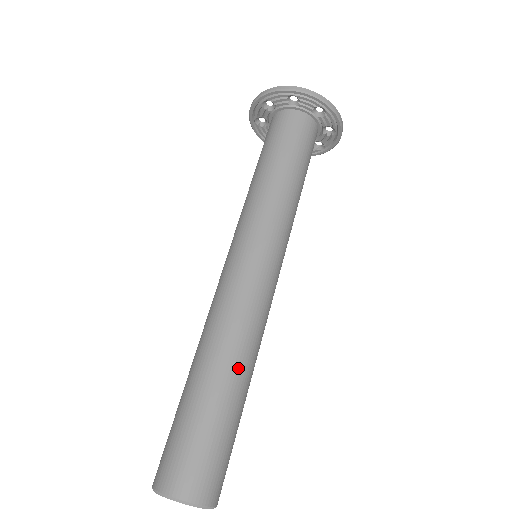
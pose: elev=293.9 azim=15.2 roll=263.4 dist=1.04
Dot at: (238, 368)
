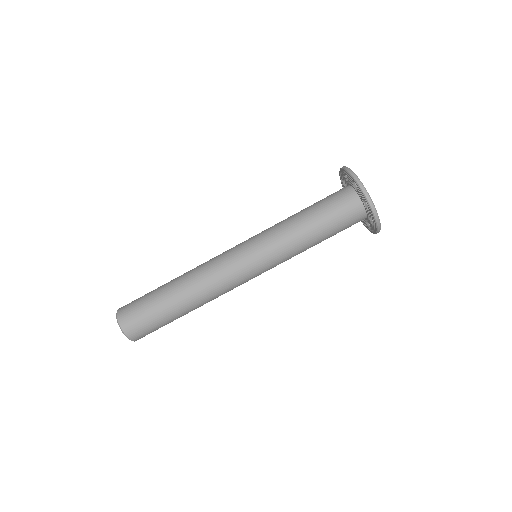
Dot at: occluded
